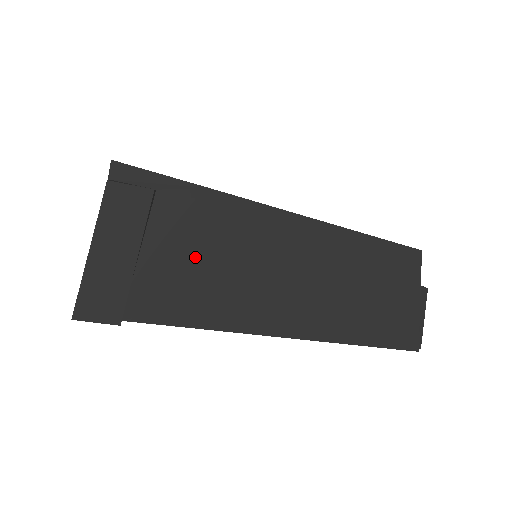
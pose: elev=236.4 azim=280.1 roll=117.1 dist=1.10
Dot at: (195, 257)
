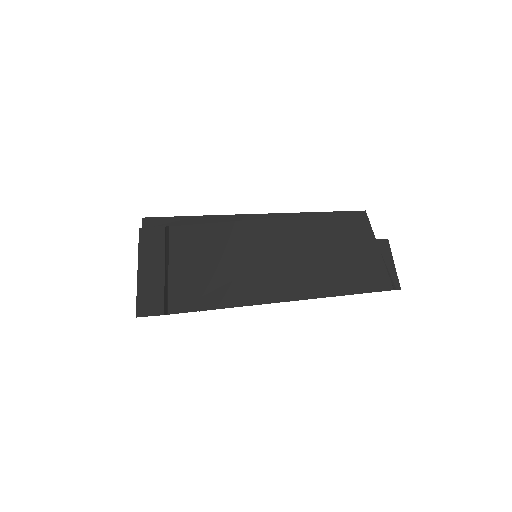
Dot at: (202, 261)
